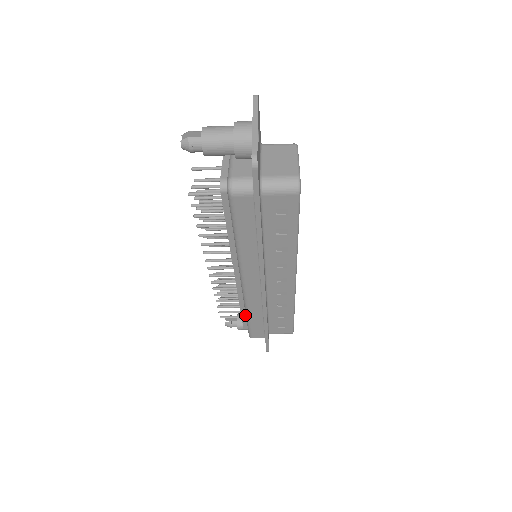
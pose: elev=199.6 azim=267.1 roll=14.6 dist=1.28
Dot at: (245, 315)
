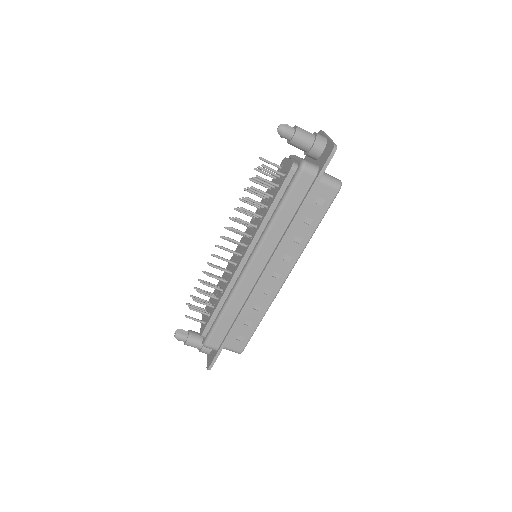
Dot at: (216, 314)
